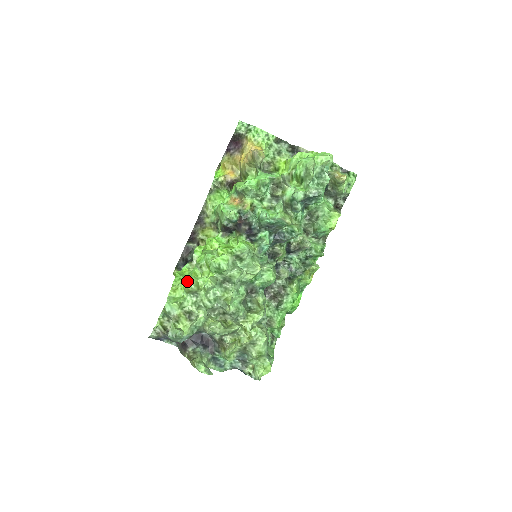
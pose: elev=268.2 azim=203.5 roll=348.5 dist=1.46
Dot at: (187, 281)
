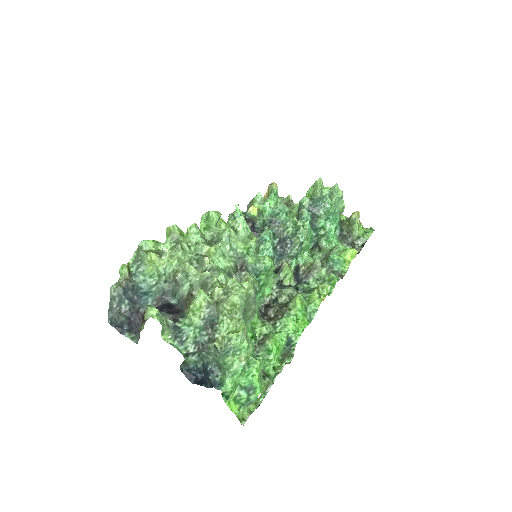
Dot at: (172, 226)
